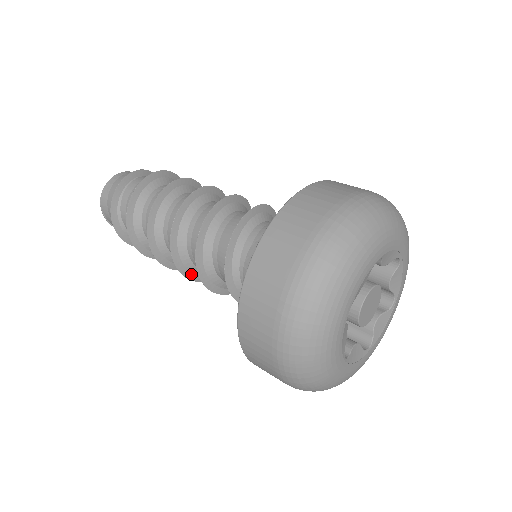
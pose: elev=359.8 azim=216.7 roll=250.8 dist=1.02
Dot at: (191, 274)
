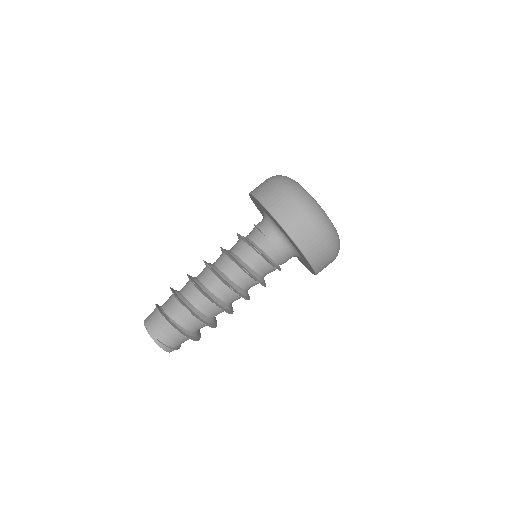
Dot at: (232, 287)
